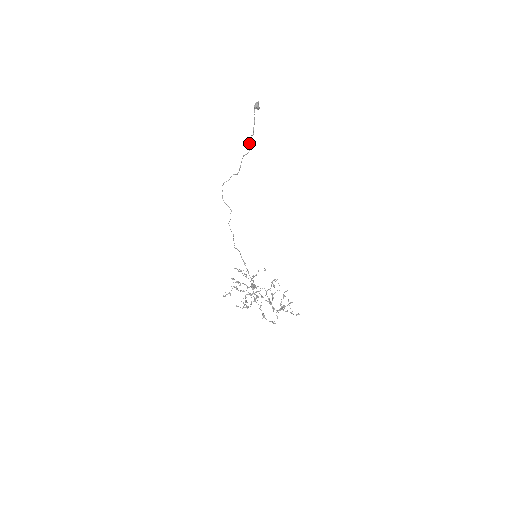
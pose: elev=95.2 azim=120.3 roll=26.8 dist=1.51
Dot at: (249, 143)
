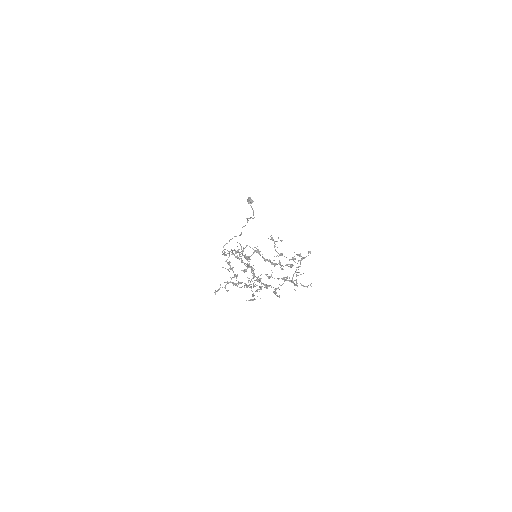
Dot at: occluded
